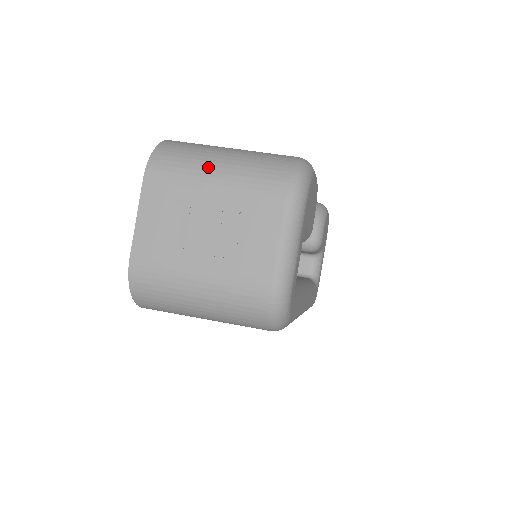
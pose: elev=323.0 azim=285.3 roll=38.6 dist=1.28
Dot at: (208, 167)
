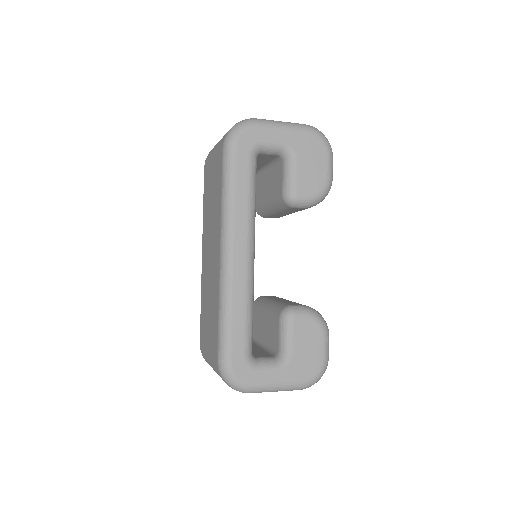
Dot at: occluded
